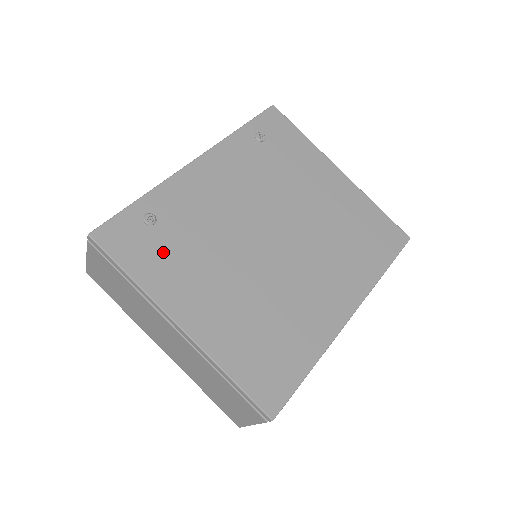
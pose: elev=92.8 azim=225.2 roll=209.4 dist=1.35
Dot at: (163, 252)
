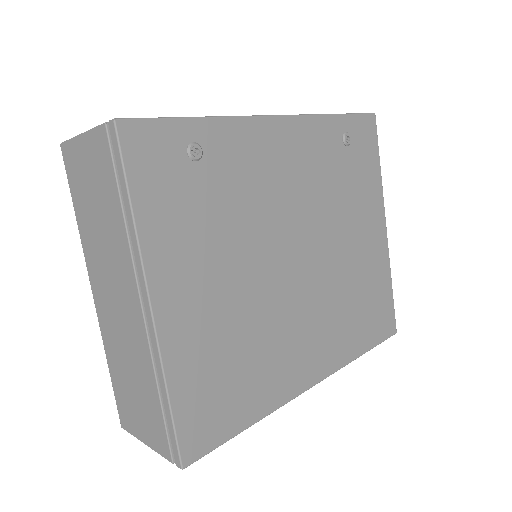
Dot at: (186, 202)
